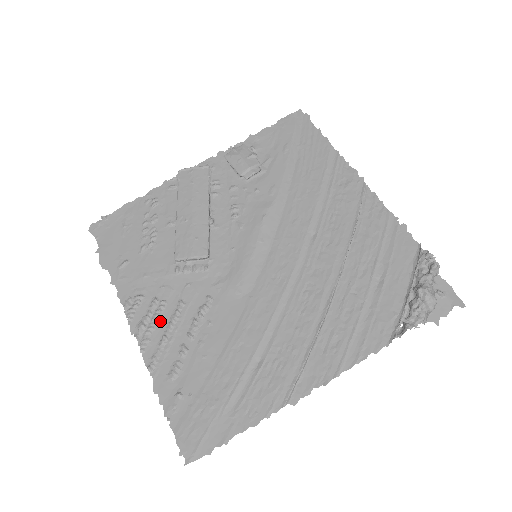
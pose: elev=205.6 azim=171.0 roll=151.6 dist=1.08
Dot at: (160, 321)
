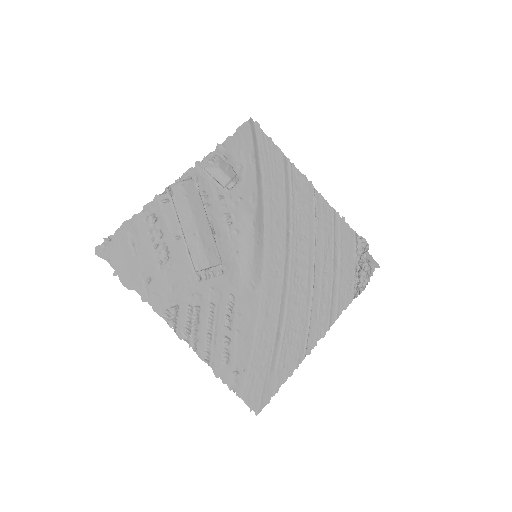
Dot at: (200, 323)
